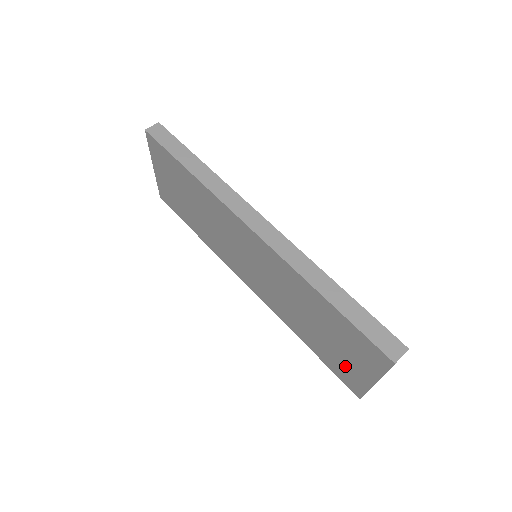
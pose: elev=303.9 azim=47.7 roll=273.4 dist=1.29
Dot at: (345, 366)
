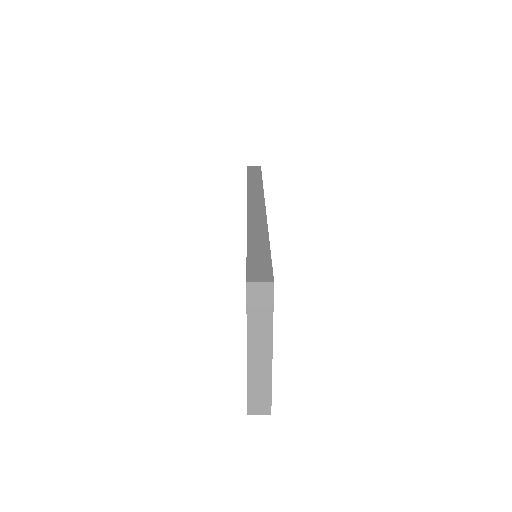
Dot at: occluded
